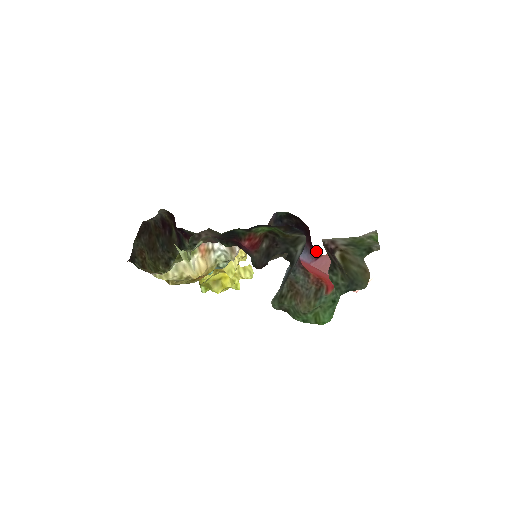
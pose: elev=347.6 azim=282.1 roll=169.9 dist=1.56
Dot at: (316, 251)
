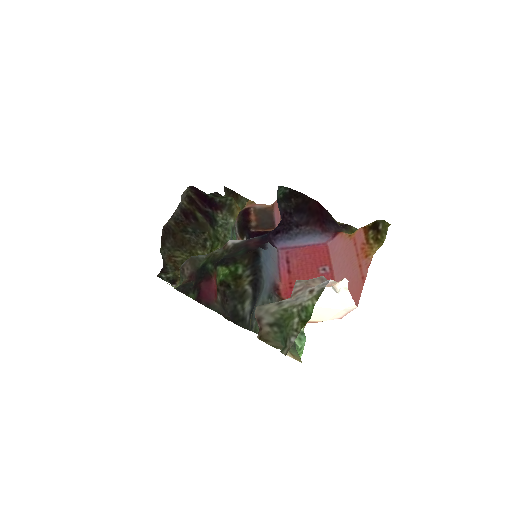
Dot at: (333, 226)
